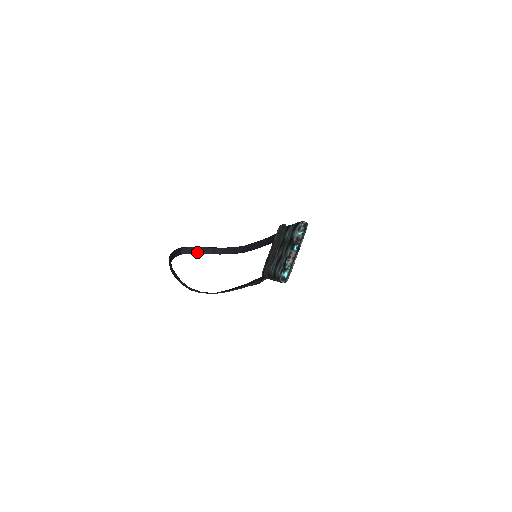
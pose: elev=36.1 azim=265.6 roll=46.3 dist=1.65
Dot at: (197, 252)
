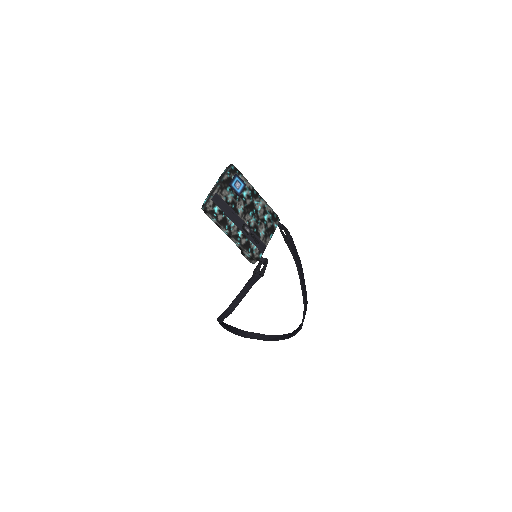
Dot at: (285, 337)
